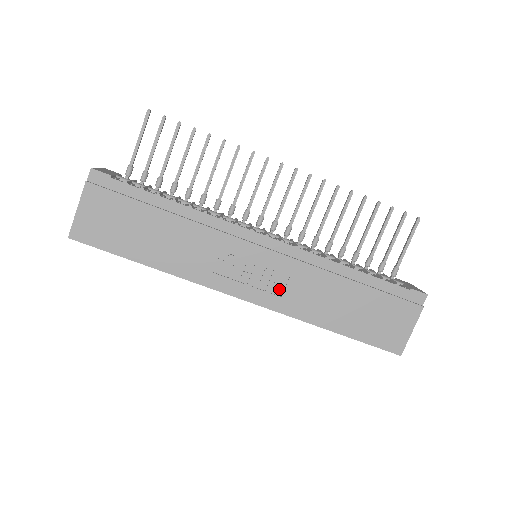
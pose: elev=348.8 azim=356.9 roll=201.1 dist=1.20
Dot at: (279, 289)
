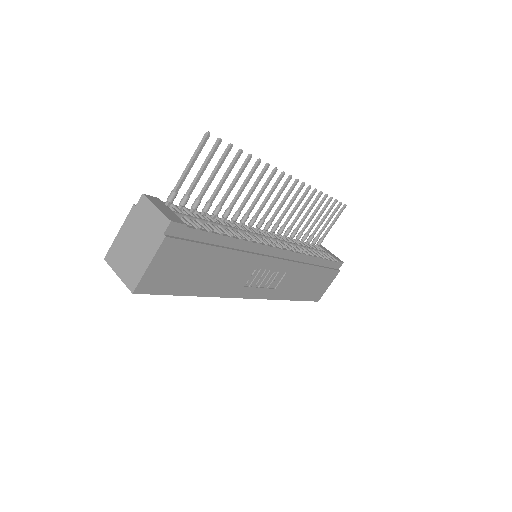
Dot at: (275, 284)
